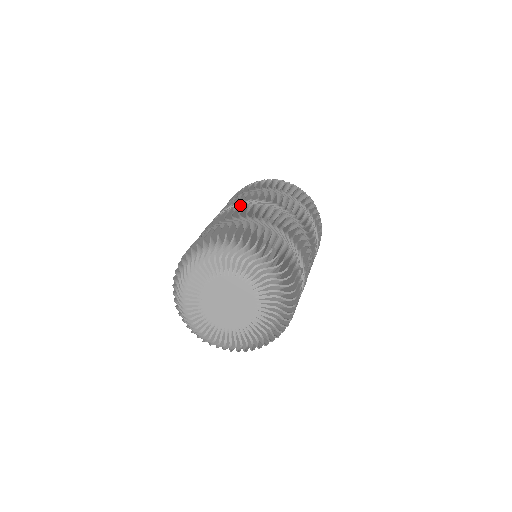
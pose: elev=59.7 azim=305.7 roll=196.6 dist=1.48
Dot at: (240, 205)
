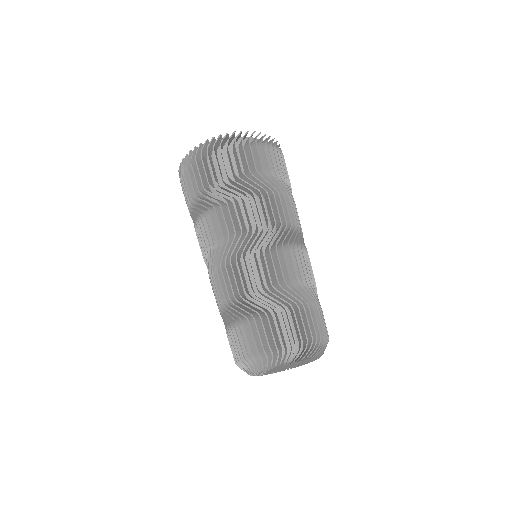
Dot at: occluded
